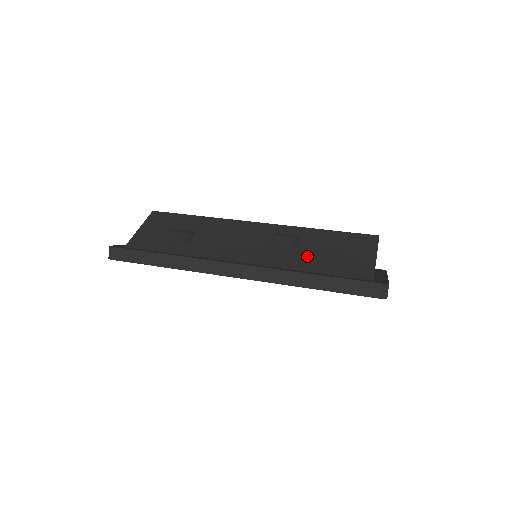
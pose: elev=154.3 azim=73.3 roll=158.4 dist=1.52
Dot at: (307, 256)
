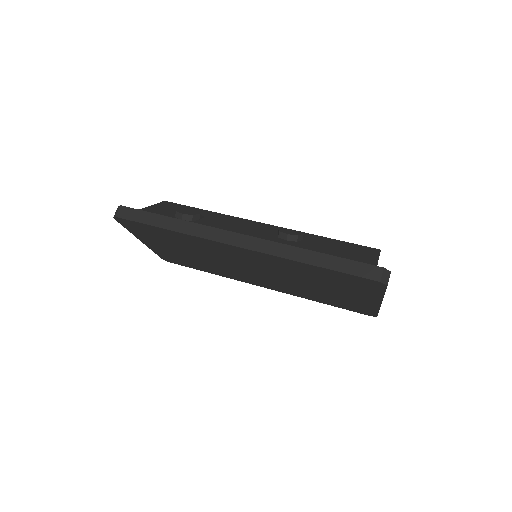
Dot at: (311, 247)
